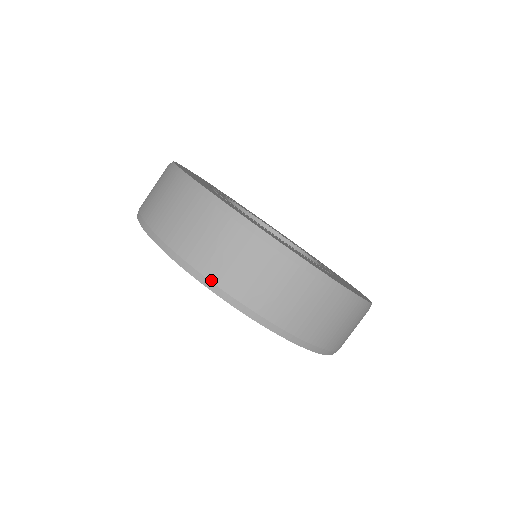
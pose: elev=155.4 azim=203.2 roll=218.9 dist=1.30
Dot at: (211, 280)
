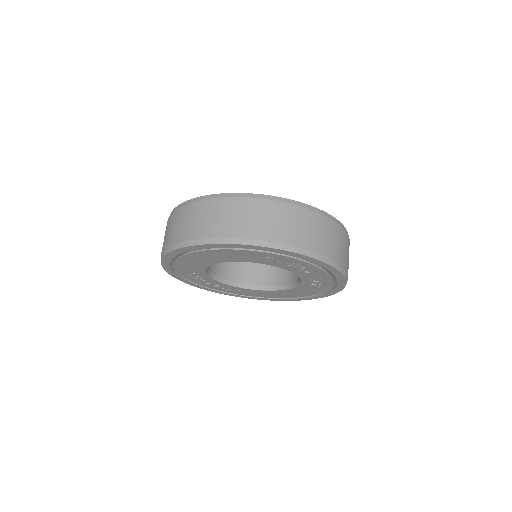
Dot at: (266, 240)
